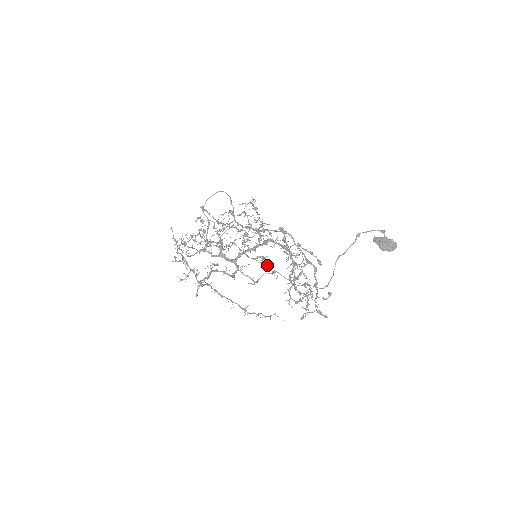
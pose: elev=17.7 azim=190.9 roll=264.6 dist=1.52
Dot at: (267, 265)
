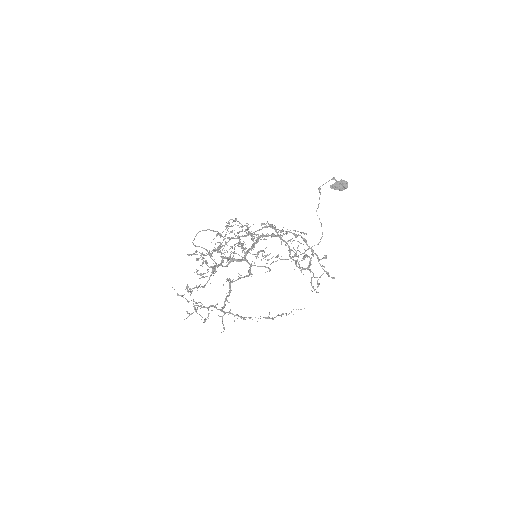
Dot at: (269, 254)
